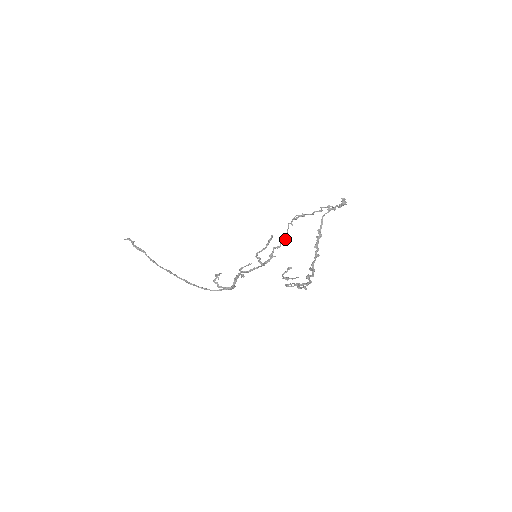
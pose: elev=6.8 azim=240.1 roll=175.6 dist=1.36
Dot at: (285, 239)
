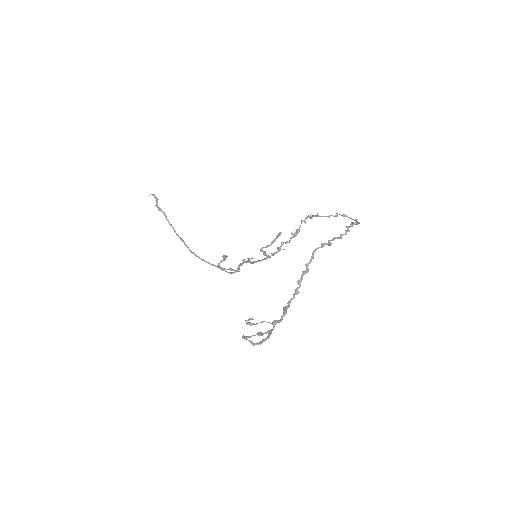
Dot at: (296, 235)
